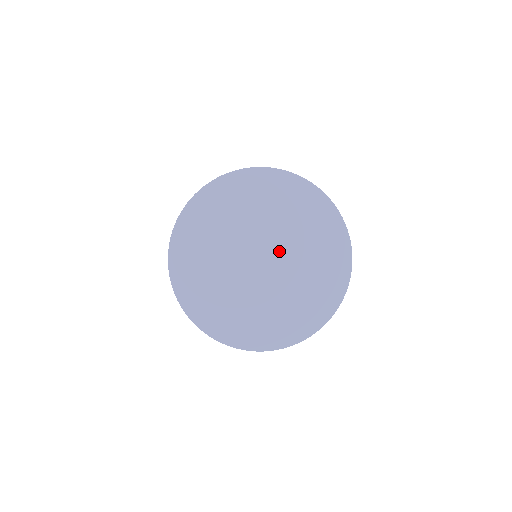
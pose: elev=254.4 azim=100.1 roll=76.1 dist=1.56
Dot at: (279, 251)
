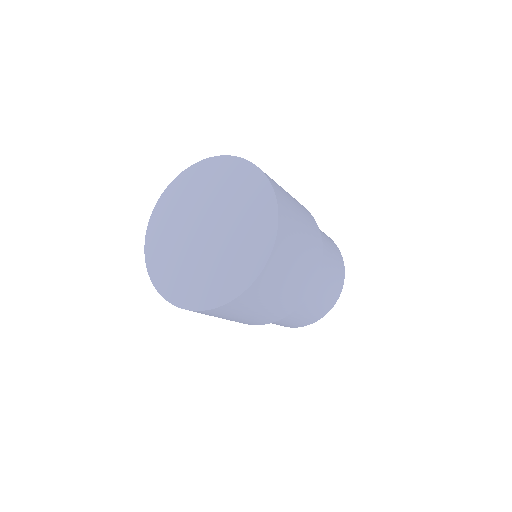
Dot at: (212, 214)
